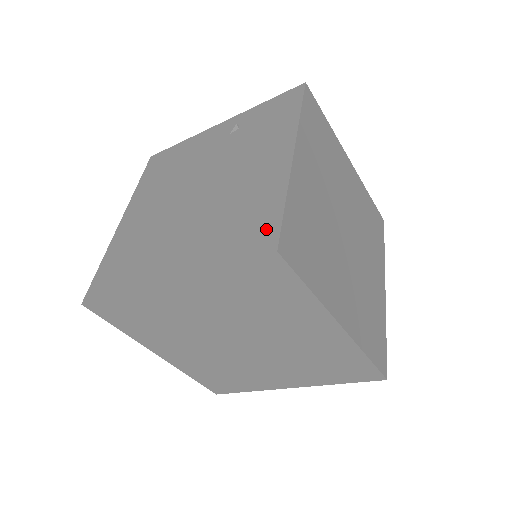
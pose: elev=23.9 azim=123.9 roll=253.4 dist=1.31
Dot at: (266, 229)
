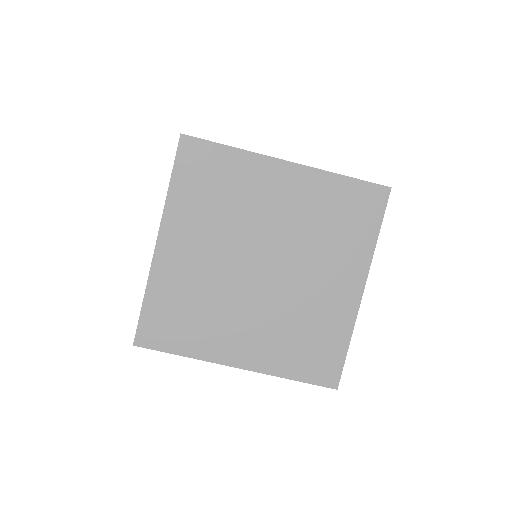
Dot at: occluded
